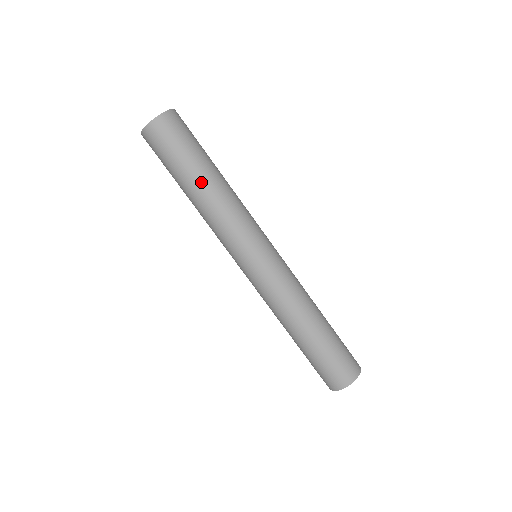
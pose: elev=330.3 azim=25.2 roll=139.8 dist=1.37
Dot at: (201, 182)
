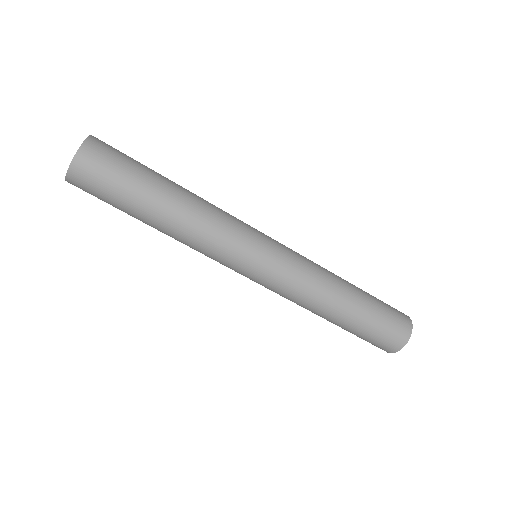
Dot at: (162, 207)
